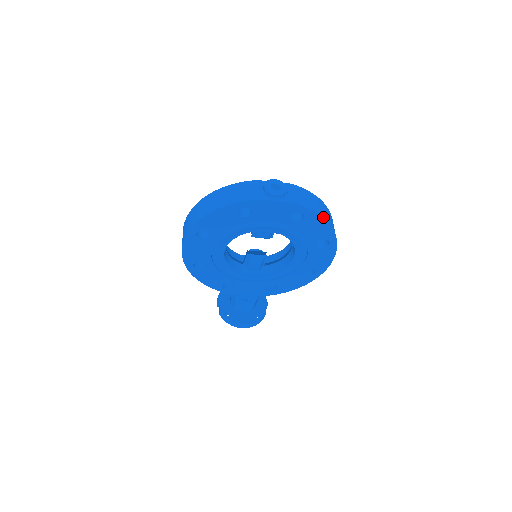
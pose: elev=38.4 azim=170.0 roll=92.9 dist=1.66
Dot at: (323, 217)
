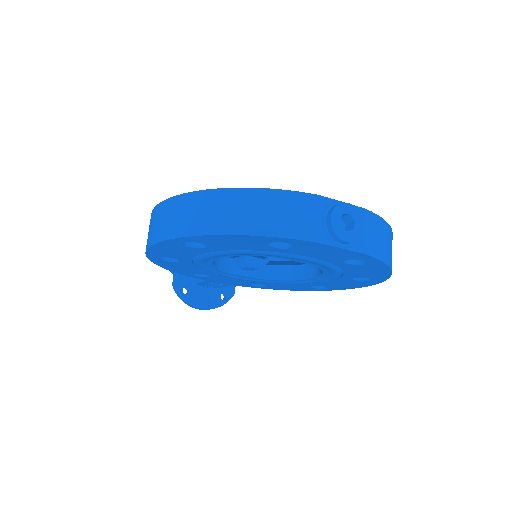
Dot at: (391, 268)
